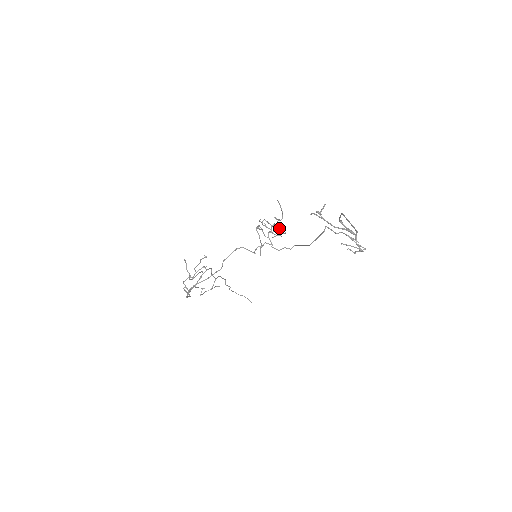
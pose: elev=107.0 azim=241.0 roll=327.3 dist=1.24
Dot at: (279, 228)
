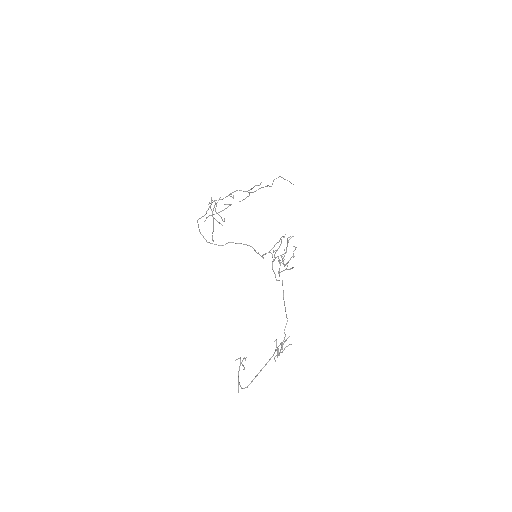
Dot at: occluded
